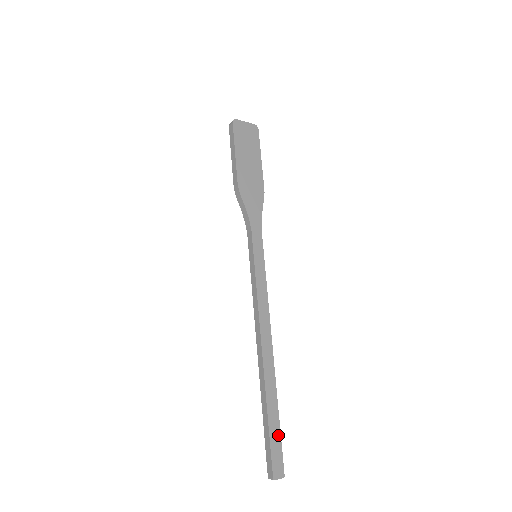
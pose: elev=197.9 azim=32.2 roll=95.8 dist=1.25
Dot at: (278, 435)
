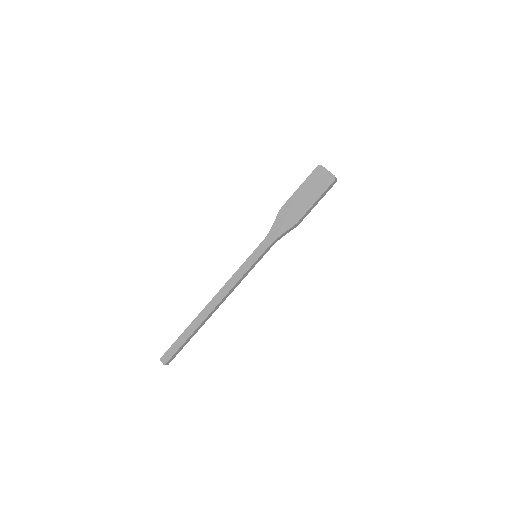
Dot at: (179, 346)
